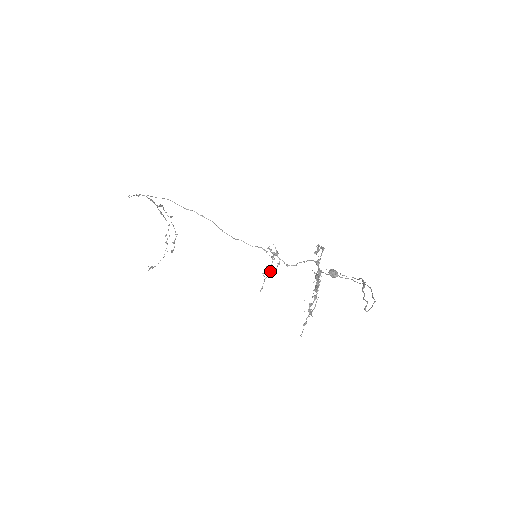
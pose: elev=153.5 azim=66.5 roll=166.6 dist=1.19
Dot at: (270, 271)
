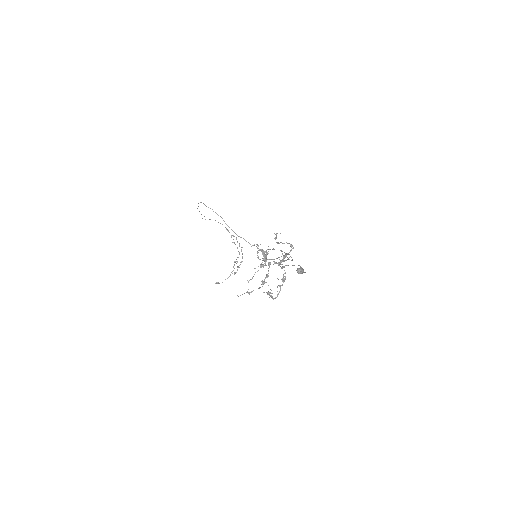
Dot at: (261, 267)
